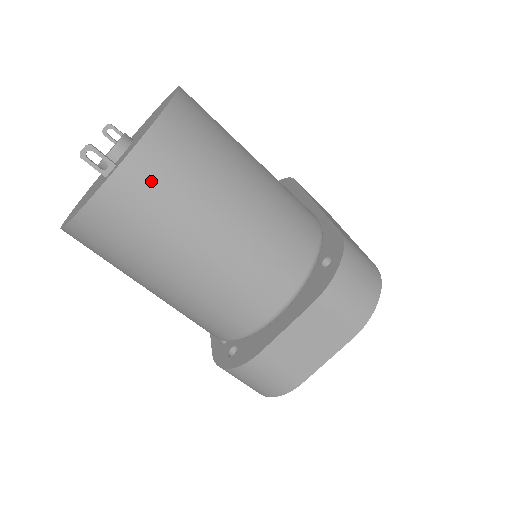
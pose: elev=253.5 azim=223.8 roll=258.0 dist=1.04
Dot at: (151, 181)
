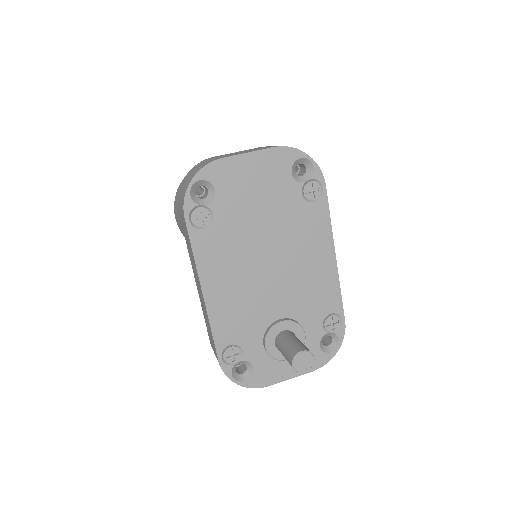
Dot at: occluded
